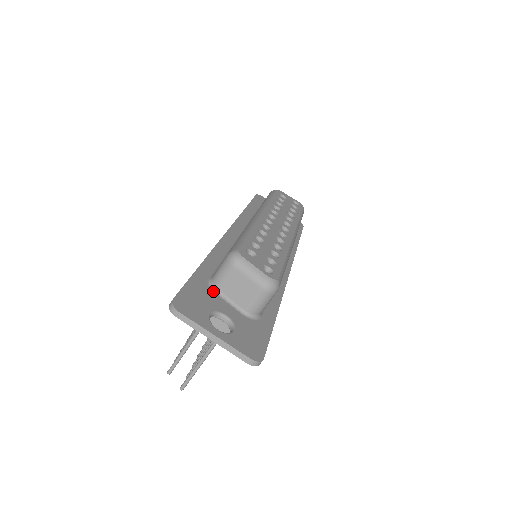
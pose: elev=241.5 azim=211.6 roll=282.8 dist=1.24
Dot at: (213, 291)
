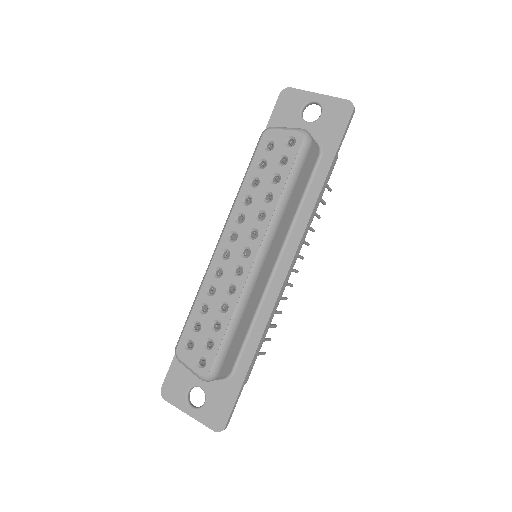
Dot at: occluded
